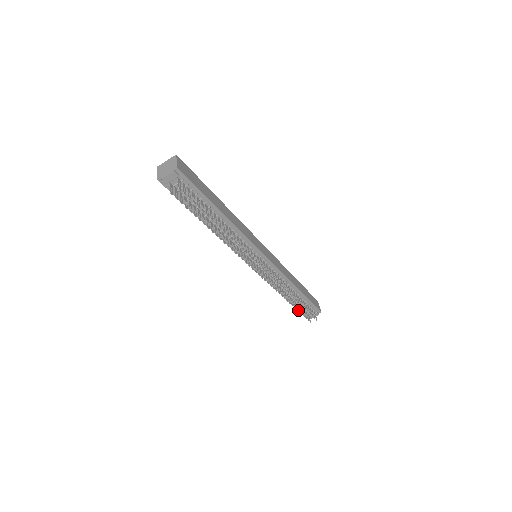
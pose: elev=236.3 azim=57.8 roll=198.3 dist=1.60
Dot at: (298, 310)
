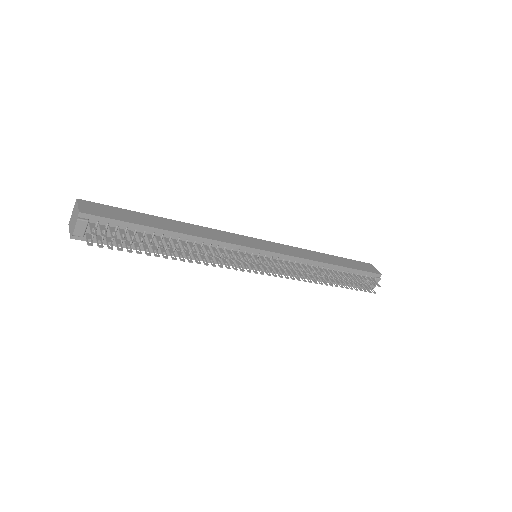
Dot at: occluded
